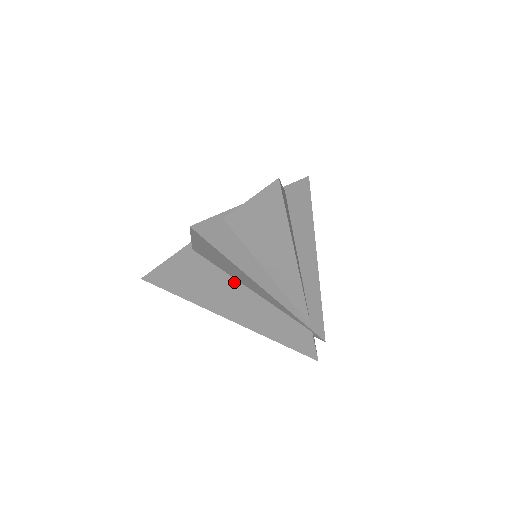
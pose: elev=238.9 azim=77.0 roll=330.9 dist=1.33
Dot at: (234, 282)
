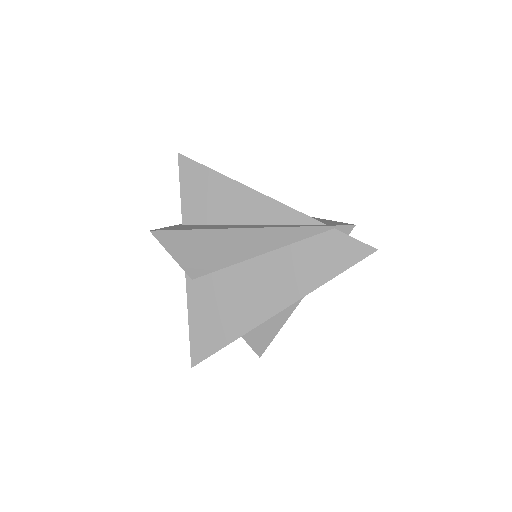
Dot at: (242, 267)
